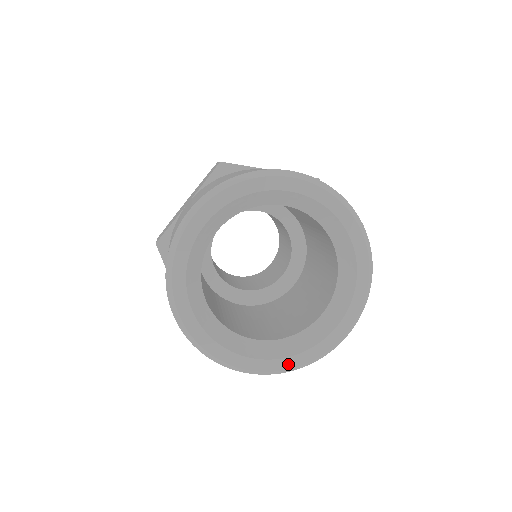
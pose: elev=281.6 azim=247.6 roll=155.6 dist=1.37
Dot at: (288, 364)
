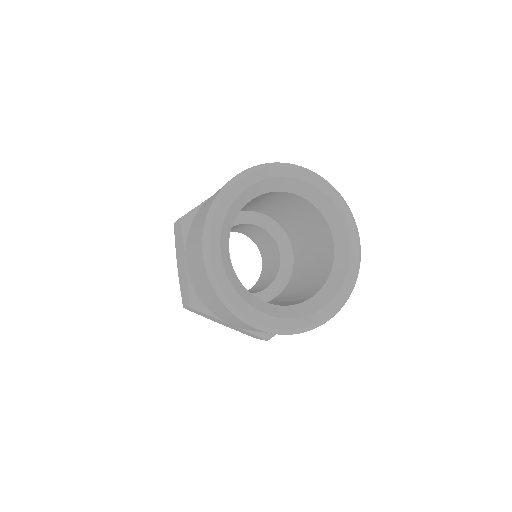
Dot at: (346, 290)
